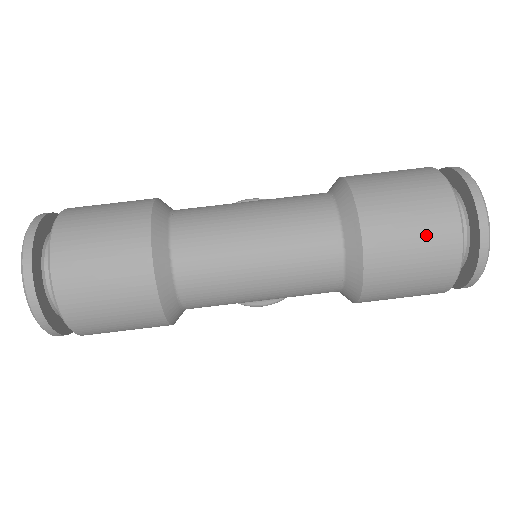
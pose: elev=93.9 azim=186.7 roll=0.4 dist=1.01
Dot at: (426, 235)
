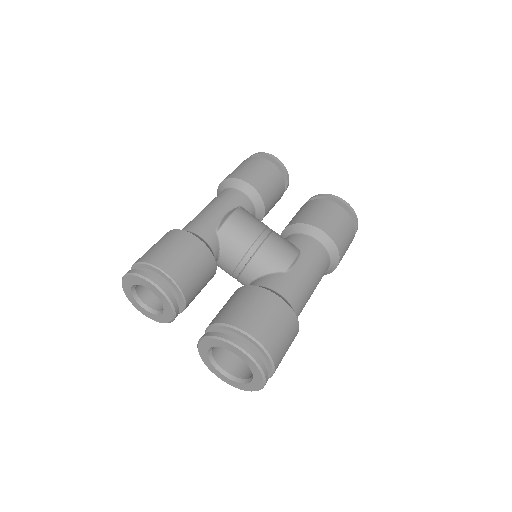
Dot at: occluded
